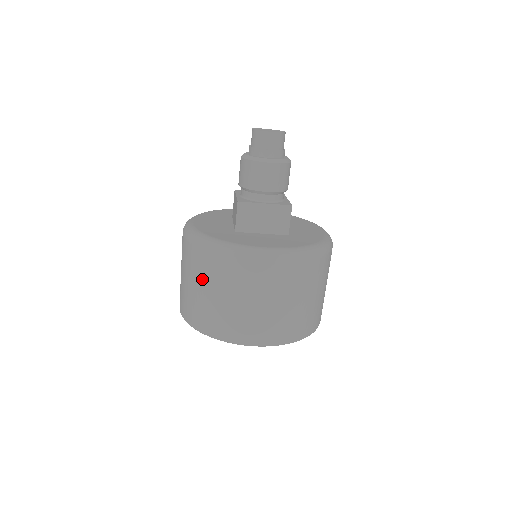
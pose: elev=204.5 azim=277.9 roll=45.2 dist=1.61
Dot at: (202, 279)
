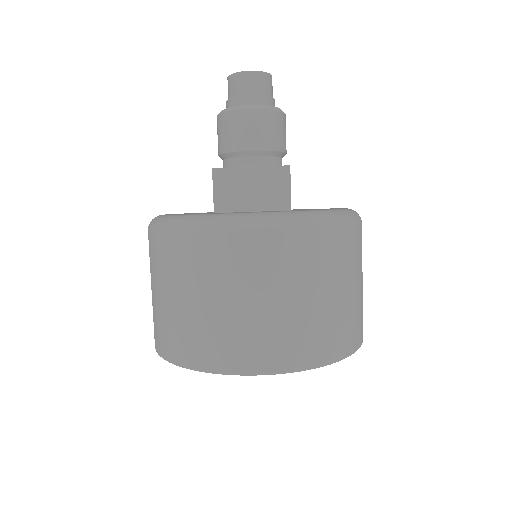
Dot at: (165, 277)
